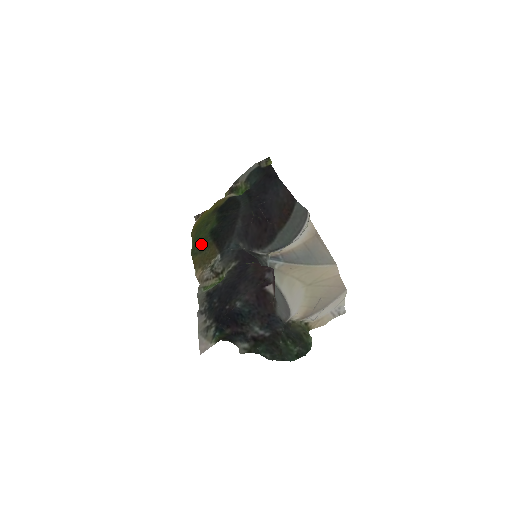
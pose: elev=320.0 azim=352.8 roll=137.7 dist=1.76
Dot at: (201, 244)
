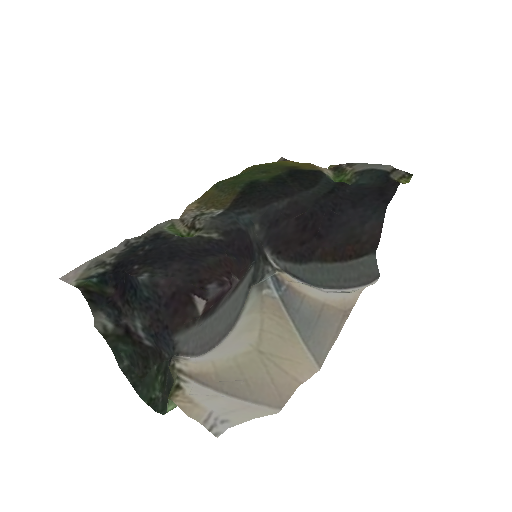
Dot at: (231, 183)
